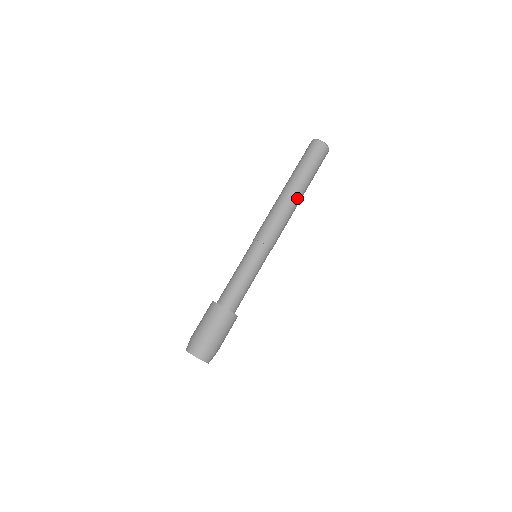
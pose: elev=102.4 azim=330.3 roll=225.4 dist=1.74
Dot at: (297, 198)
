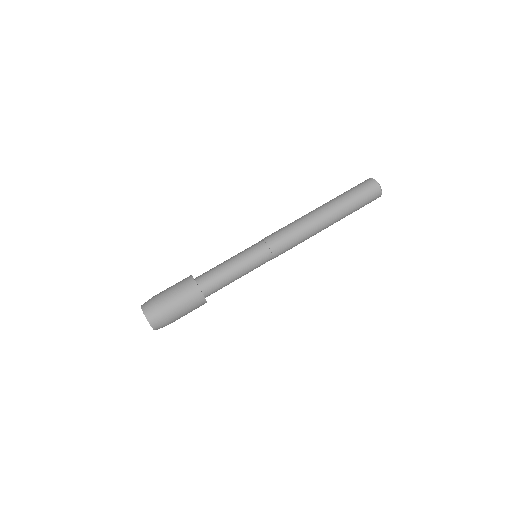
Dot at: (325, 228)
